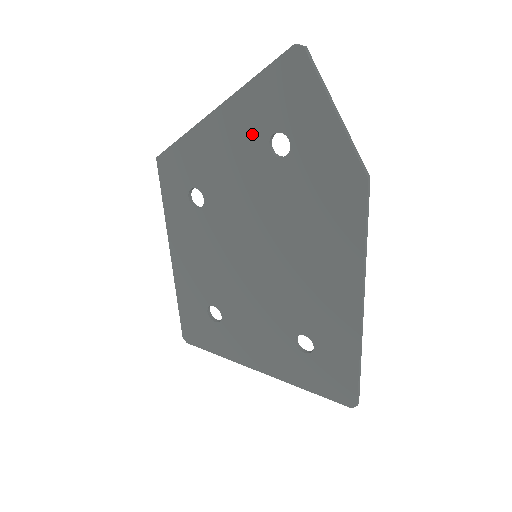
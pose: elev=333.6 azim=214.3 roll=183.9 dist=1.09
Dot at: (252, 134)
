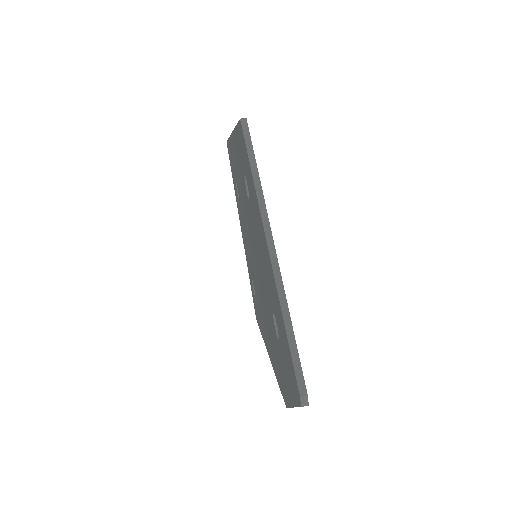
Dot at: (272, 294)
